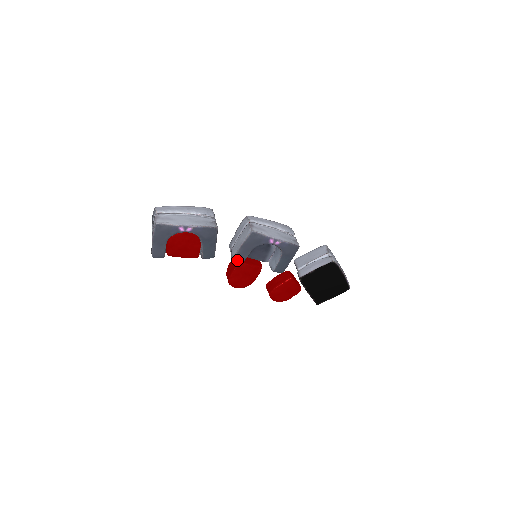
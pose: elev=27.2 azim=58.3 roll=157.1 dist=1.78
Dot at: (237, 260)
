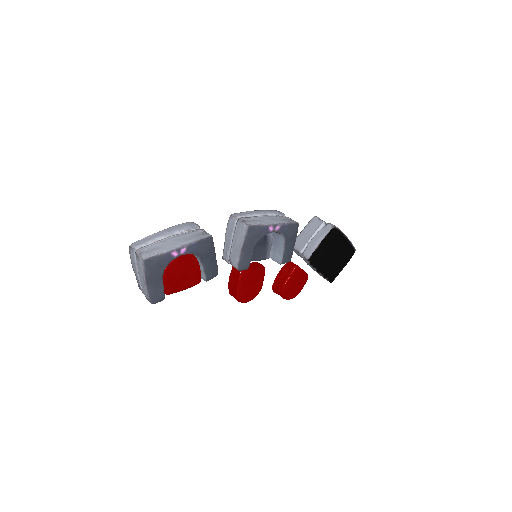
Dot at: (242, 267)
